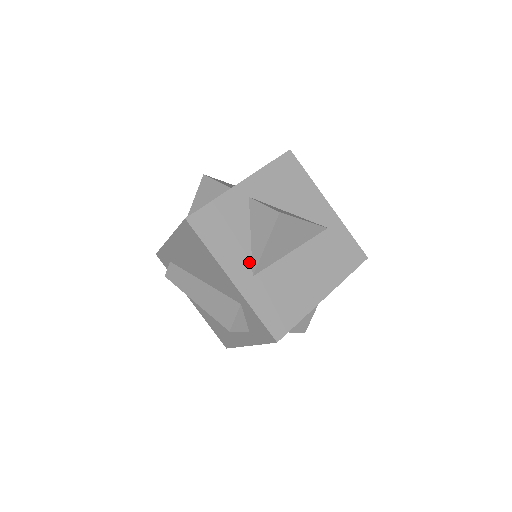
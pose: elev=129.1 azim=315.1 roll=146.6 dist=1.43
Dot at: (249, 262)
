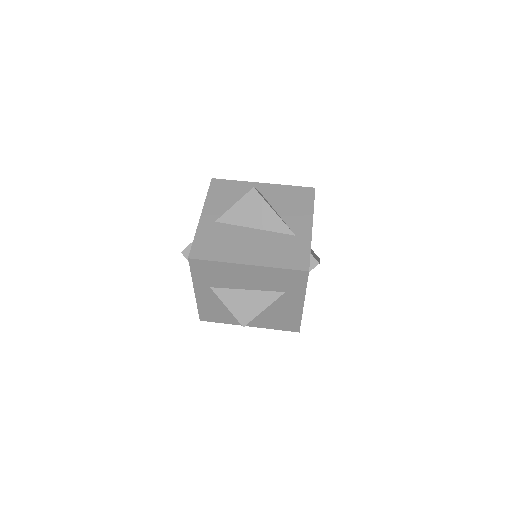
Dot at: (221, 215)
